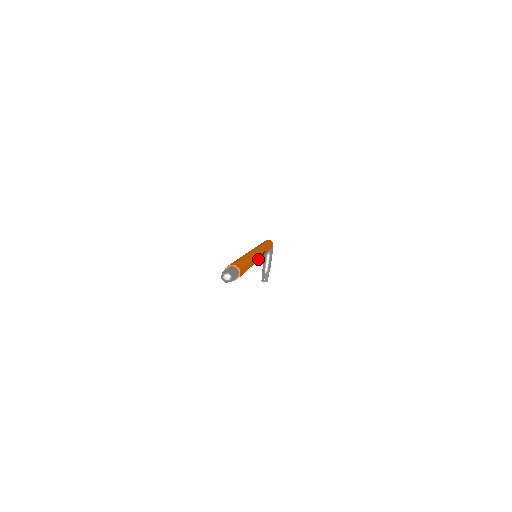
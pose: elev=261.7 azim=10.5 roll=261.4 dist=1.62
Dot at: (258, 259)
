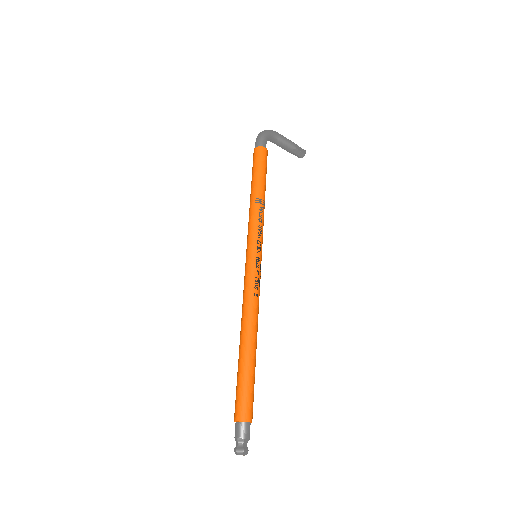
Dot at: (258, 283)
